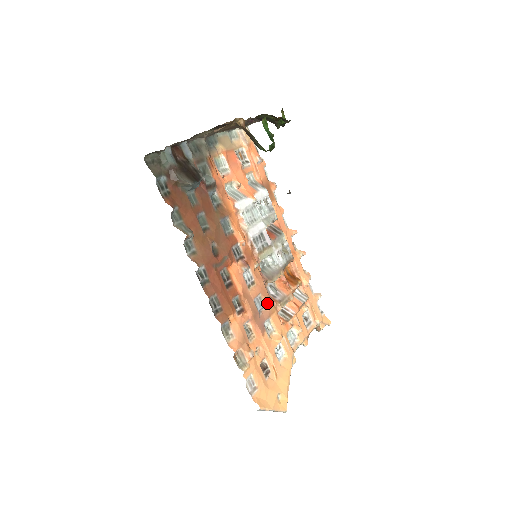
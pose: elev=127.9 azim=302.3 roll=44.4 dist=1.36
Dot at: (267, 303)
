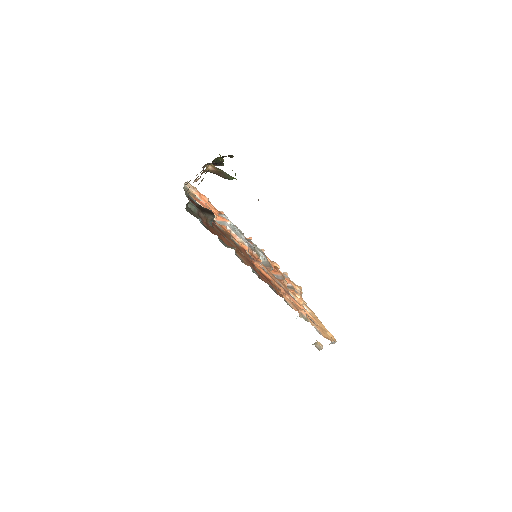
Dot at: (280, 283)
